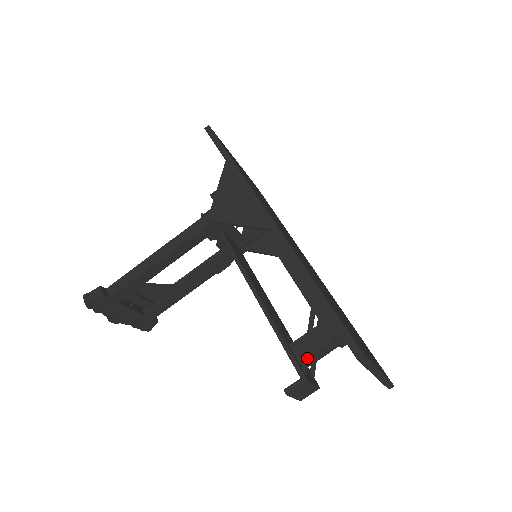
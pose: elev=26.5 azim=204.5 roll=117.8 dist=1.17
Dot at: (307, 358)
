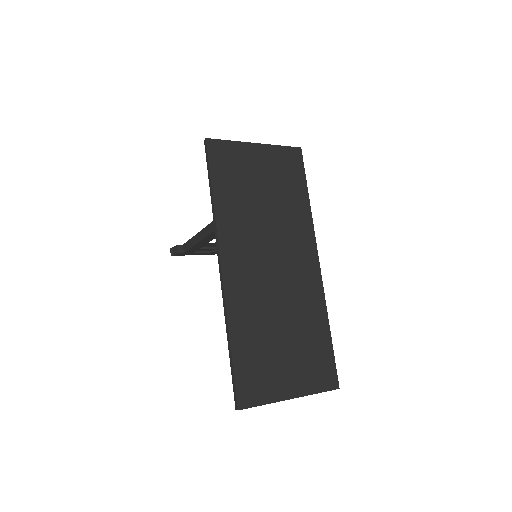
Dot at: occluded
